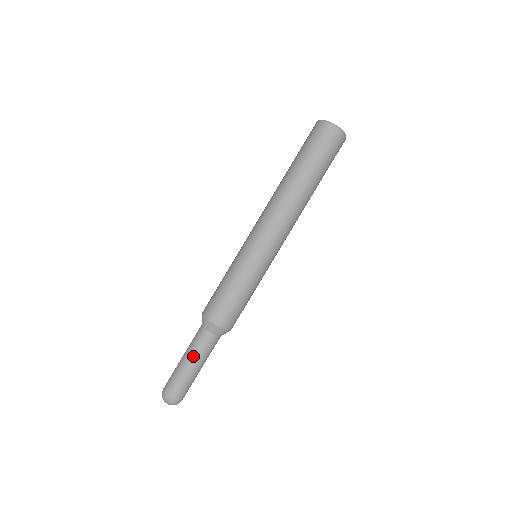
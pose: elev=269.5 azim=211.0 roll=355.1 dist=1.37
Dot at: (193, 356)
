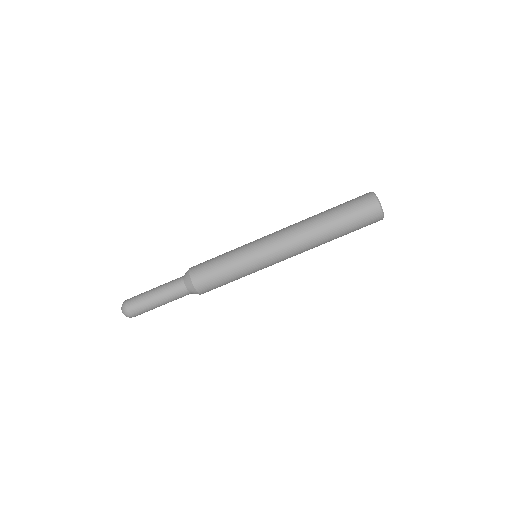
Dot at: (162, 292)
